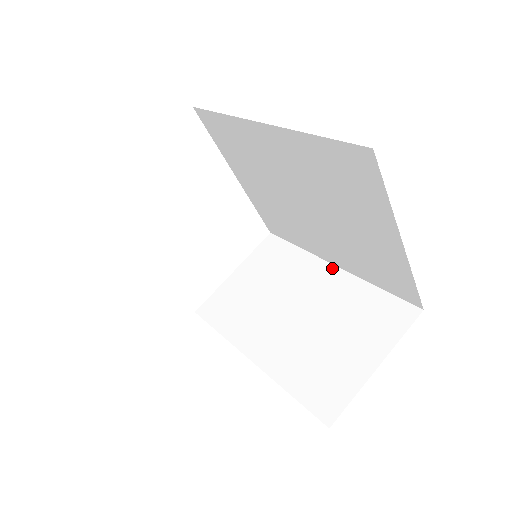
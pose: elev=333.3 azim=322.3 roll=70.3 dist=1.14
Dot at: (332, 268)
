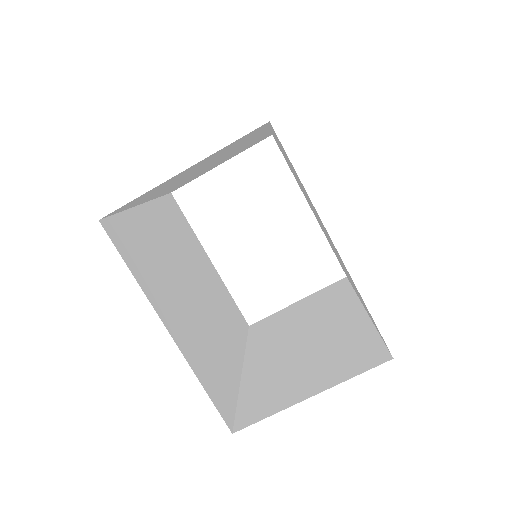
Dot at: (360, 309)
